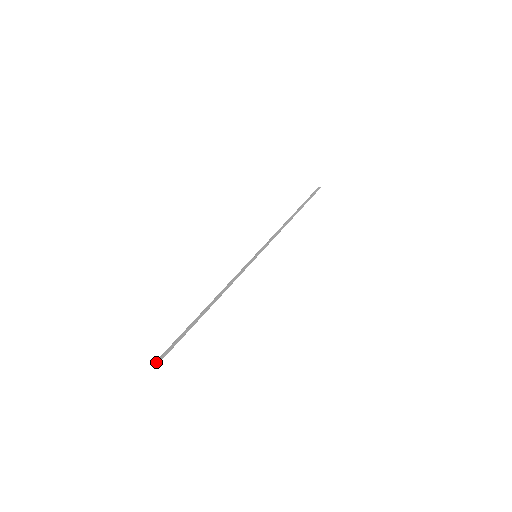
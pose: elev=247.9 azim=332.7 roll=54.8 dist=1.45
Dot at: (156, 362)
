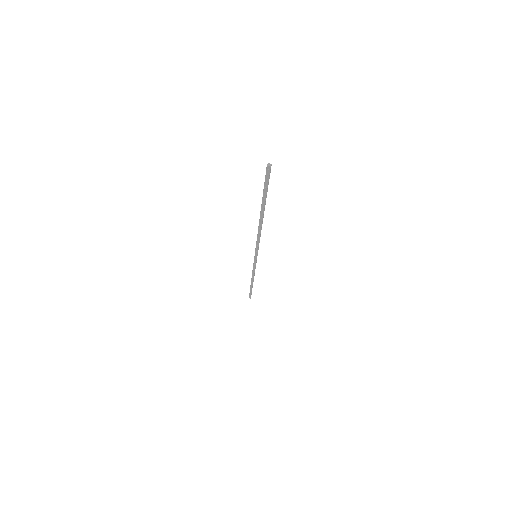
Dot at: (267, 165)
